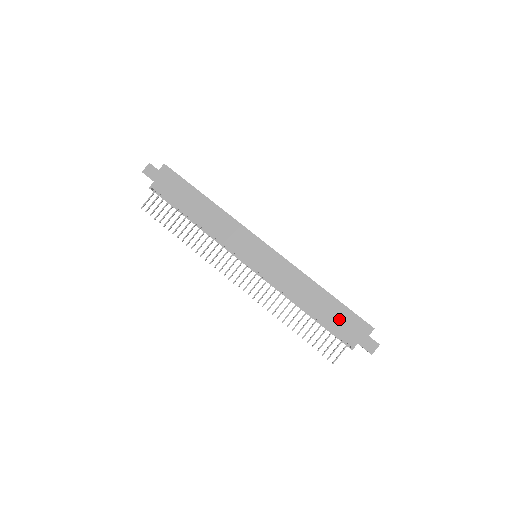
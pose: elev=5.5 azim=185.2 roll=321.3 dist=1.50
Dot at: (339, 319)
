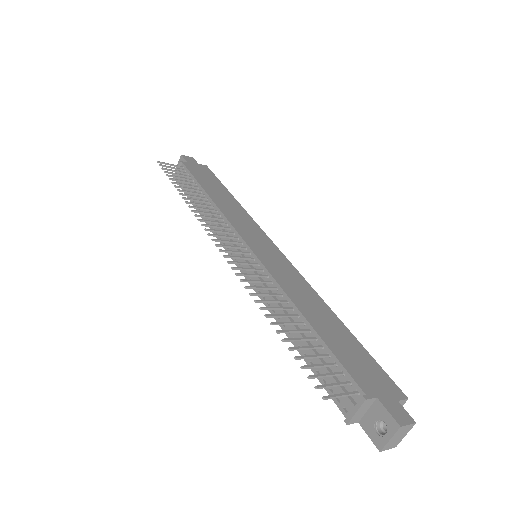
Dot at: (352, 354)
